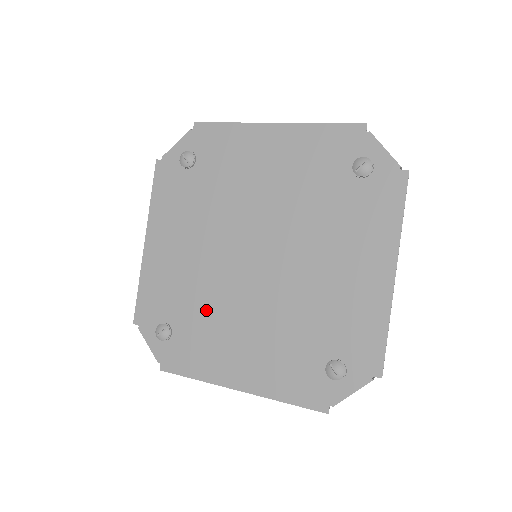
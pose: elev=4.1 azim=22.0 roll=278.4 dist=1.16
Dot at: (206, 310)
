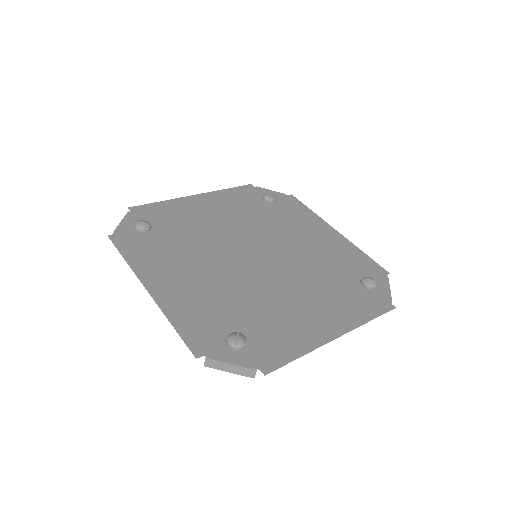
Dot at: (256, 303)
